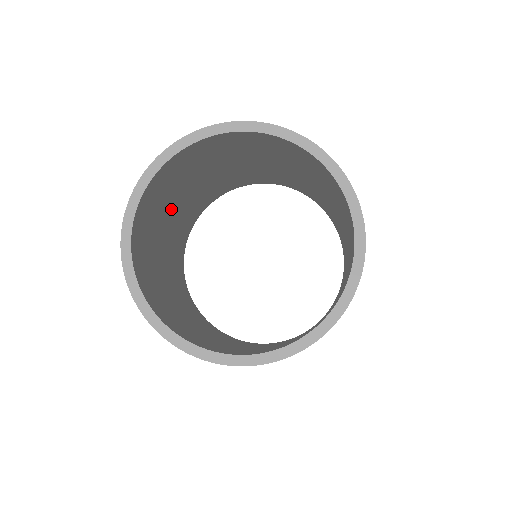
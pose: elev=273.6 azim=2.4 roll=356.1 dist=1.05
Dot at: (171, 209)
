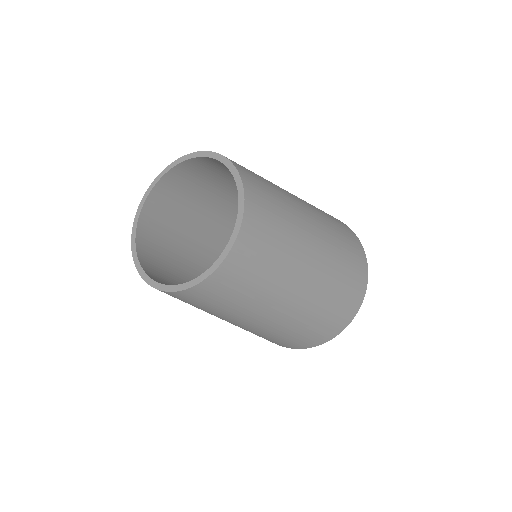
Dot at: (232, 191)
